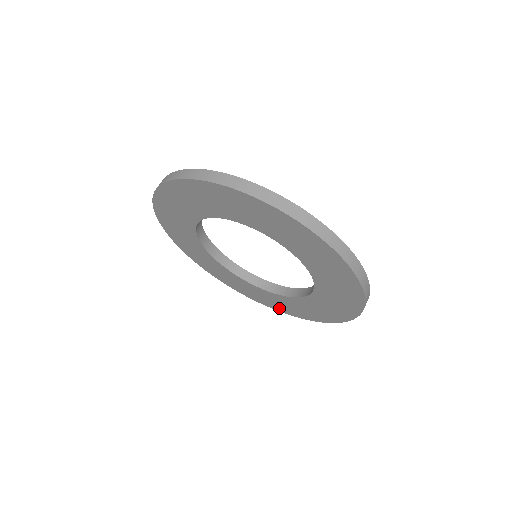
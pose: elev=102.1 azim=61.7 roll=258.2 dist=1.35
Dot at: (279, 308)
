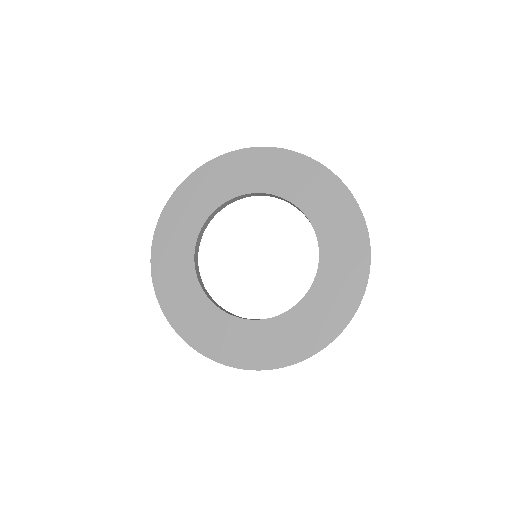
Dot at: (264, 359)
